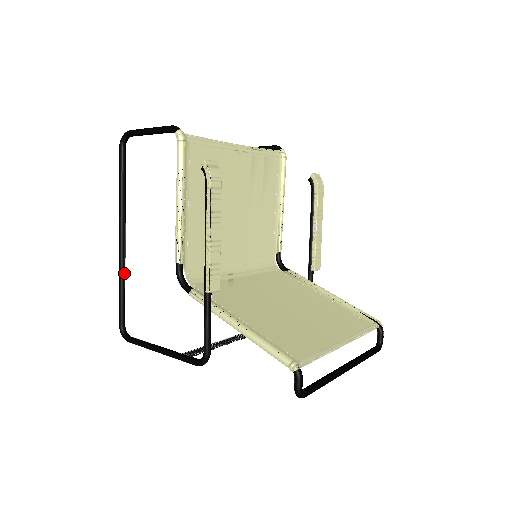
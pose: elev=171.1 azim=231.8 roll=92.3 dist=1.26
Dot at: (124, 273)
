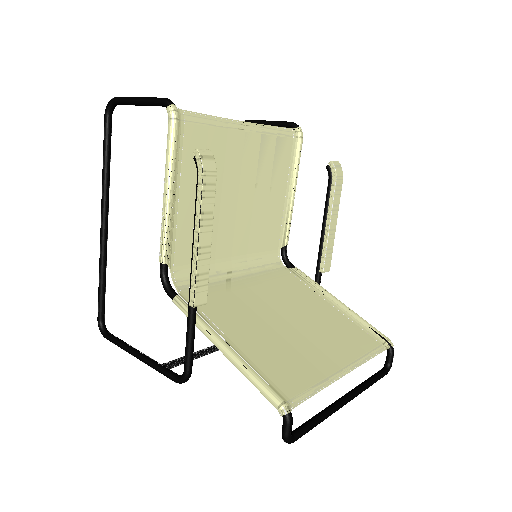
Dot at: (105, 262)
